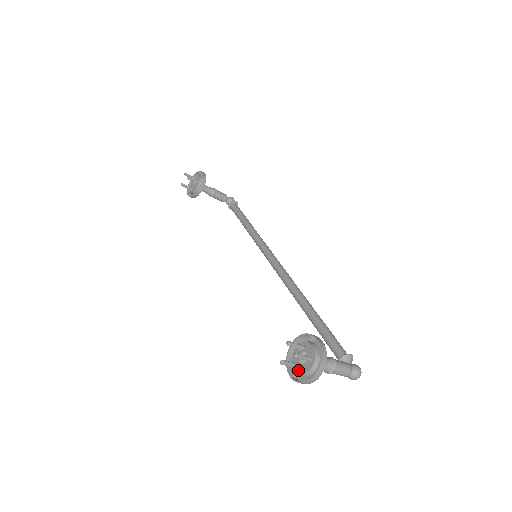
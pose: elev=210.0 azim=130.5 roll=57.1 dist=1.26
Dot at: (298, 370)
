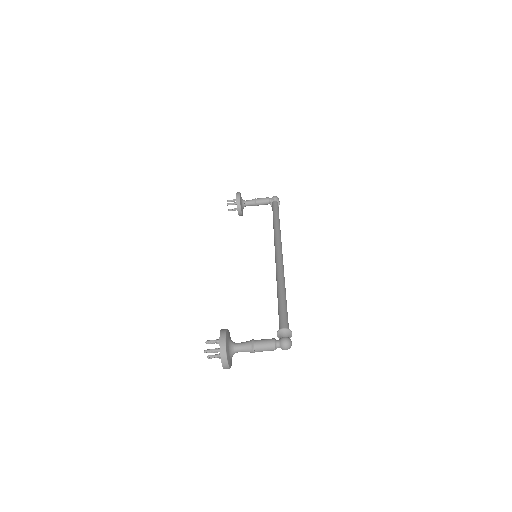
Dot at: occluded
